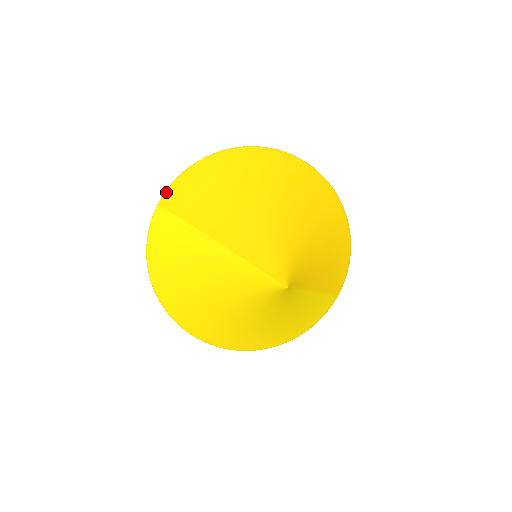
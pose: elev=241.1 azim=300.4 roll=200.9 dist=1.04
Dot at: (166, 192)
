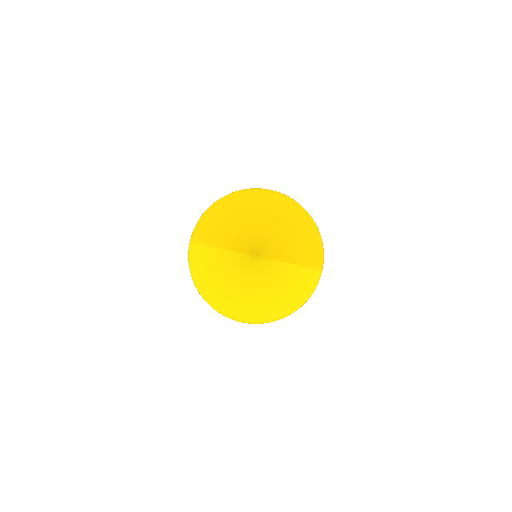
Dot at: (193, 233)
